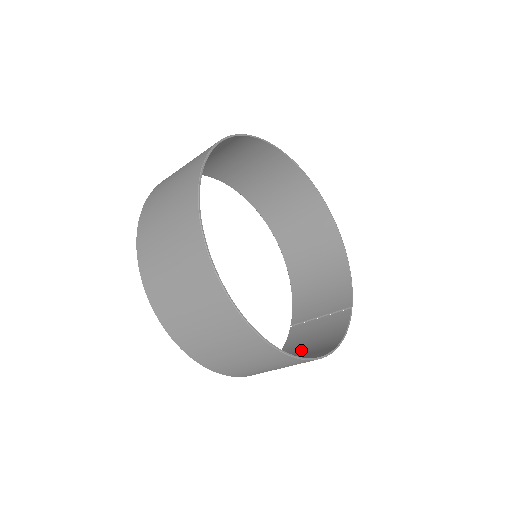
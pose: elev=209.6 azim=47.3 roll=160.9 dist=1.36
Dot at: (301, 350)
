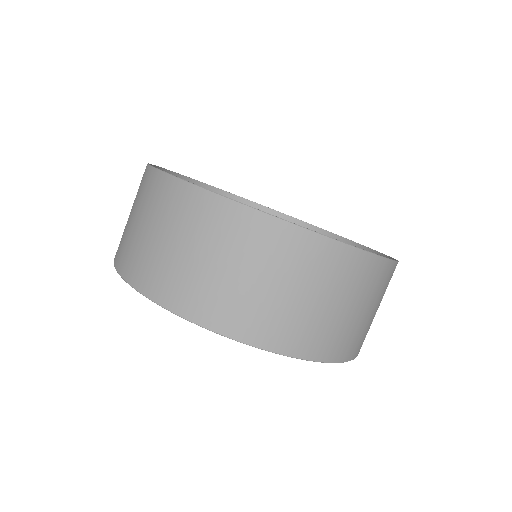
Dot at: (349, 319)
